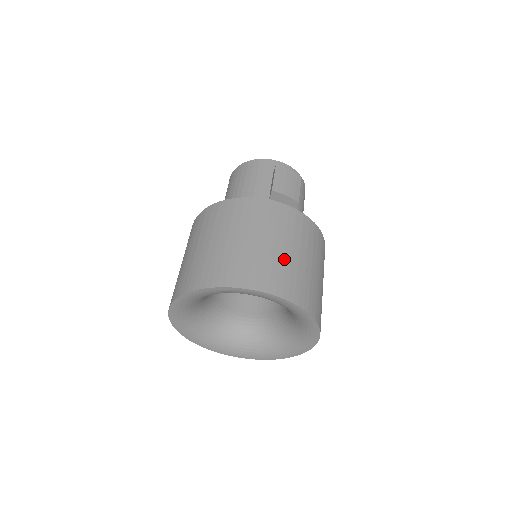
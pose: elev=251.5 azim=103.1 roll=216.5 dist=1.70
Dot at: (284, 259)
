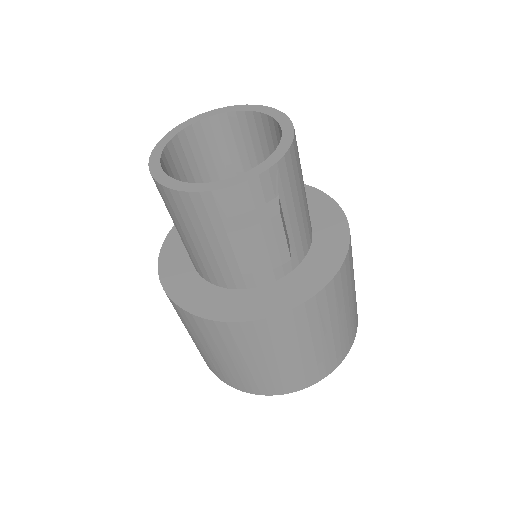
Dot at: (297, 364)
